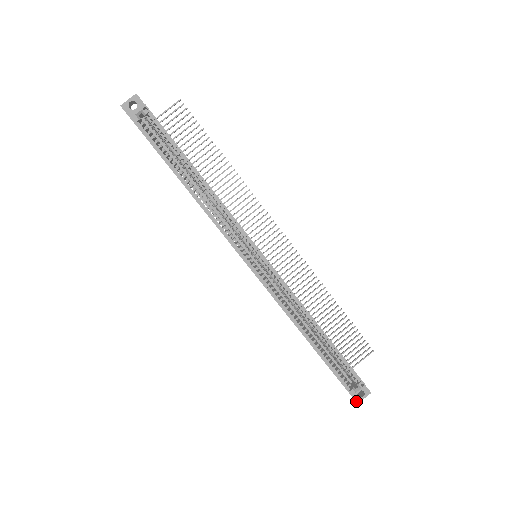
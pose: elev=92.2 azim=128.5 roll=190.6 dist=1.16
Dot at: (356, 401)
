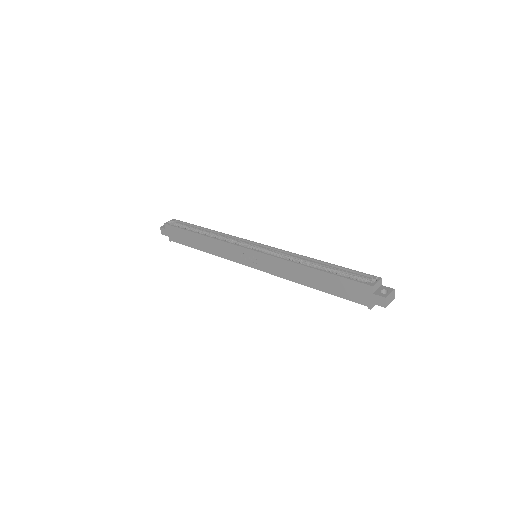
Dot at: (383, 297)
